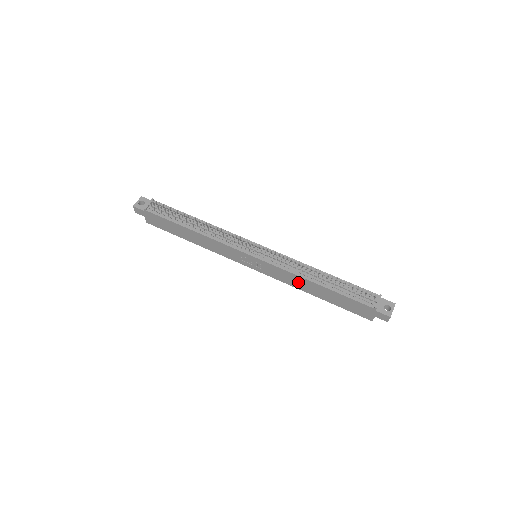
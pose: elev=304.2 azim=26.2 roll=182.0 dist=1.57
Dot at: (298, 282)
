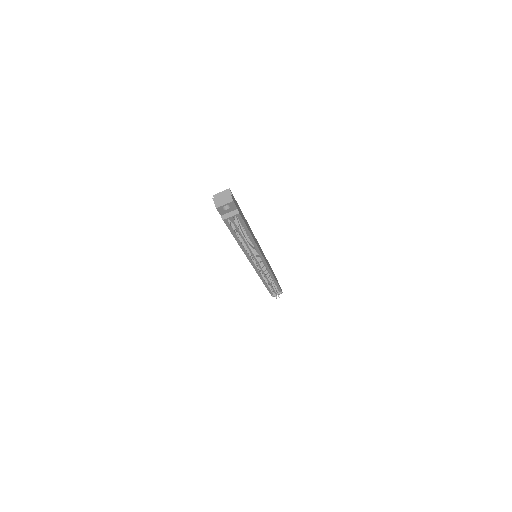
Dot at: occluded
